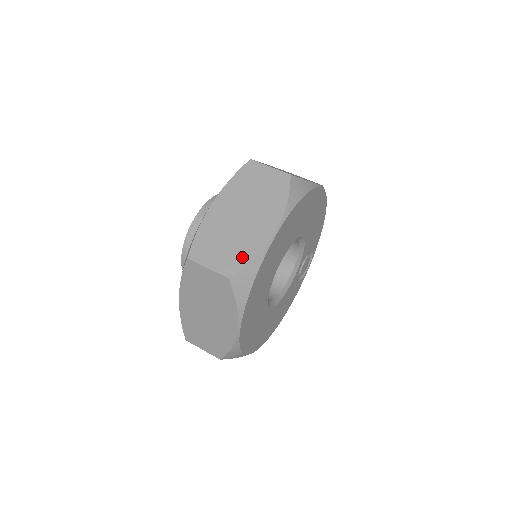
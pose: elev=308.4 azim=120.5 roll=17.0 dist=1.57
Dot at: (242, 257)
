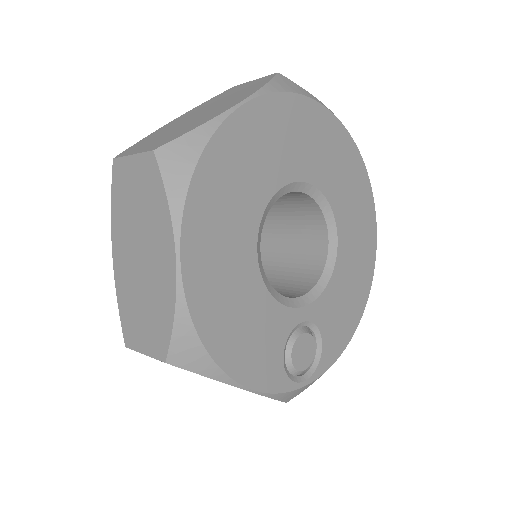
Dot at: occluded
